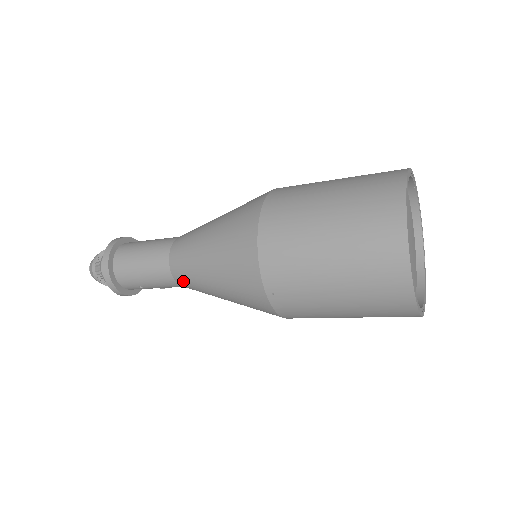
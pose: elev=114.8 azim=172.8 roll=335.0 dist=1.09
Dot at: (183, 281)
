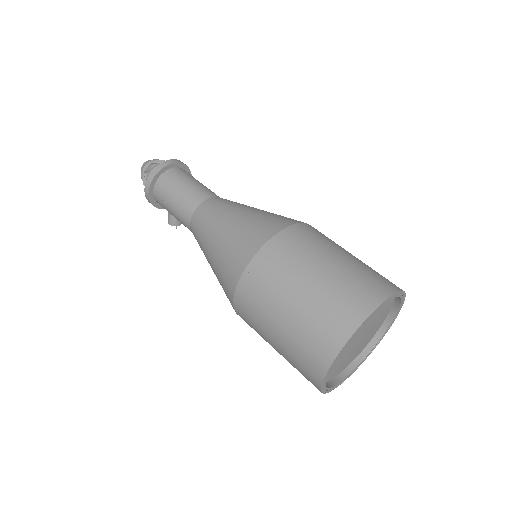
Dot at: (197, 221)
